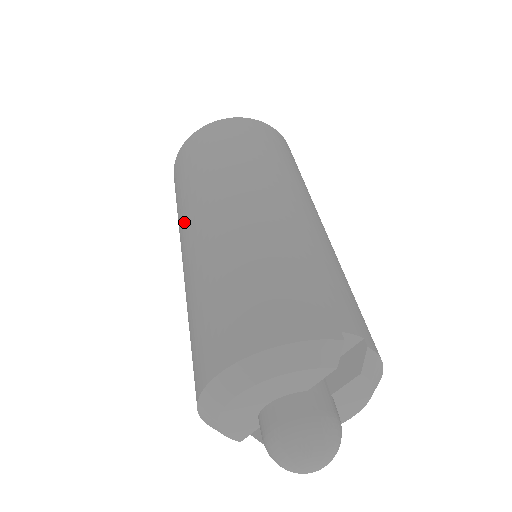
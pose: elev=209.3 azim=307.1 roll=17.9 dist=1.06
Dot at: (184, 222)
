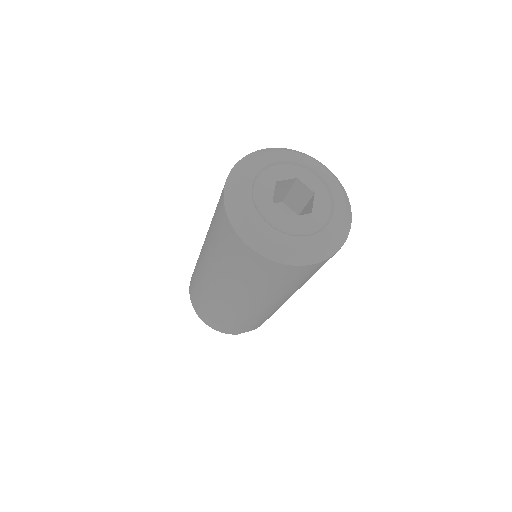
Dot at: (206, 251)
